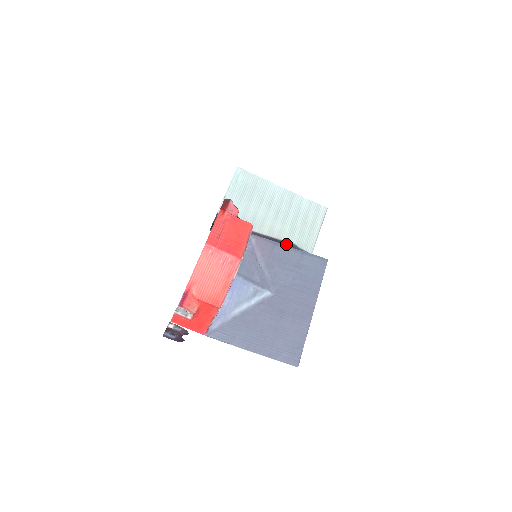
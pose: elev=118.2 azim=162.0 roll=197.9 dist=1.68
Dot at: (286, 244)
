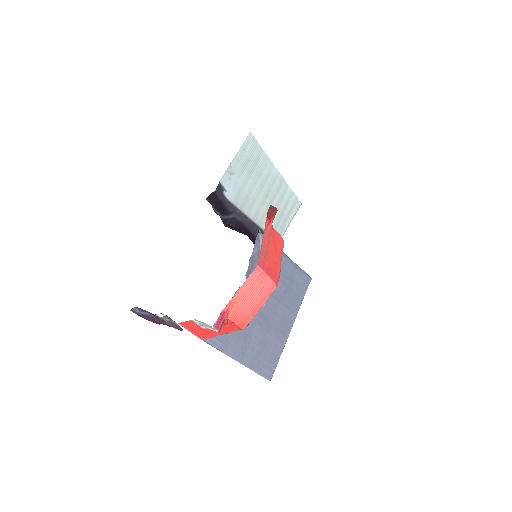
Dot at: (263, 233)
